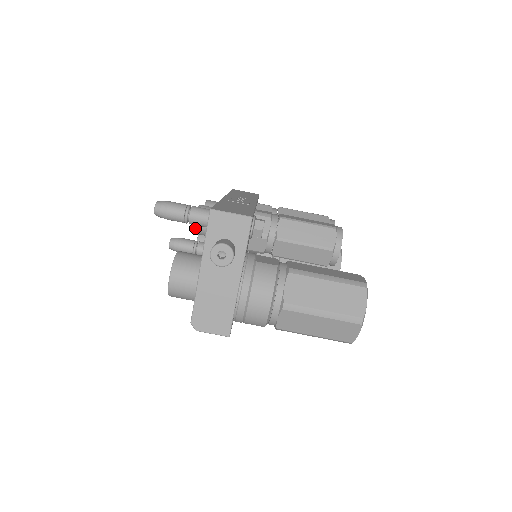
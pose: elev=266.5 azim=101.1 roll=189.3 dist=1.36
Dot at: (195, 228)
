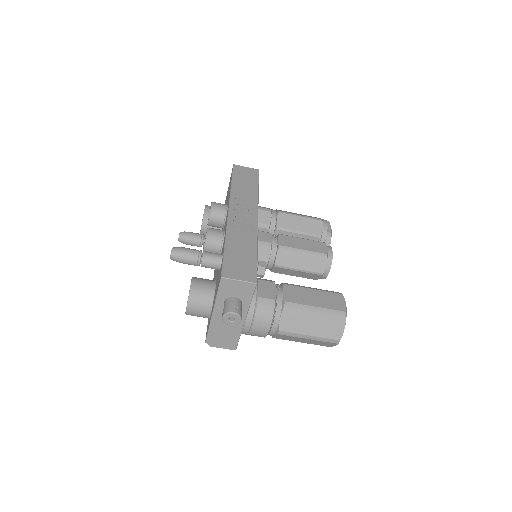
Dot at: occluded
